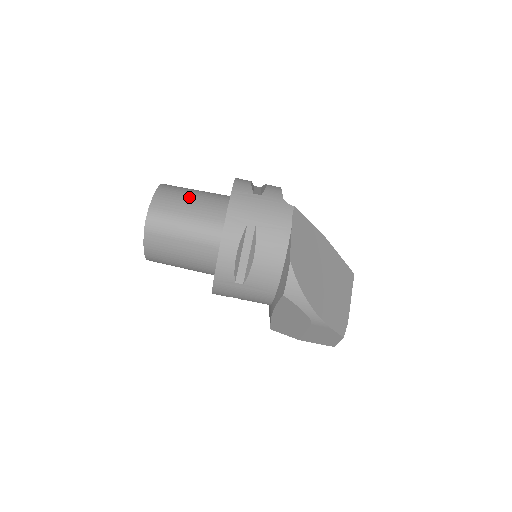
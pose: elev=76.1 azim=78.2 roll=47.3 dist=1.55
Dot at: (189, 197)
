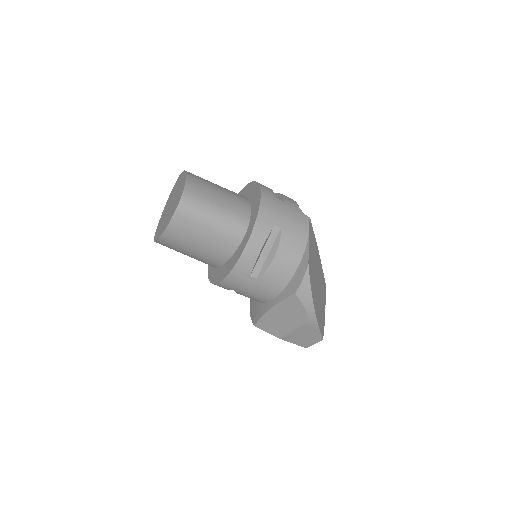
Dot at: (216, 189)
